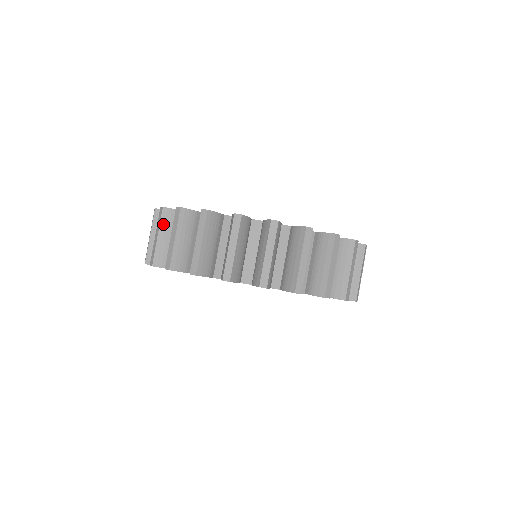
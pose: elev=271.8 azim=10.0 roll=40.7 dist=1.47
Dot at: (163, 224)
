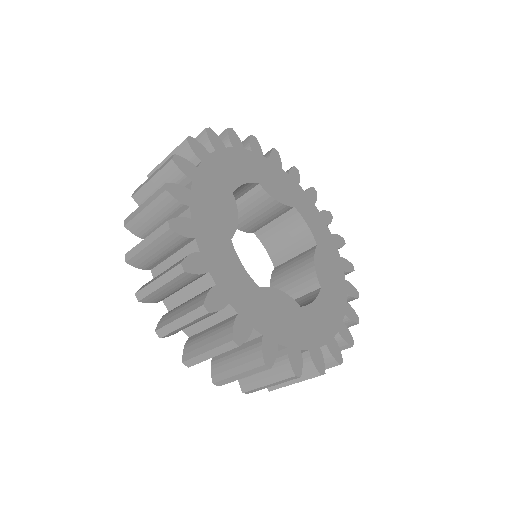
Dot at: (257, 371)
